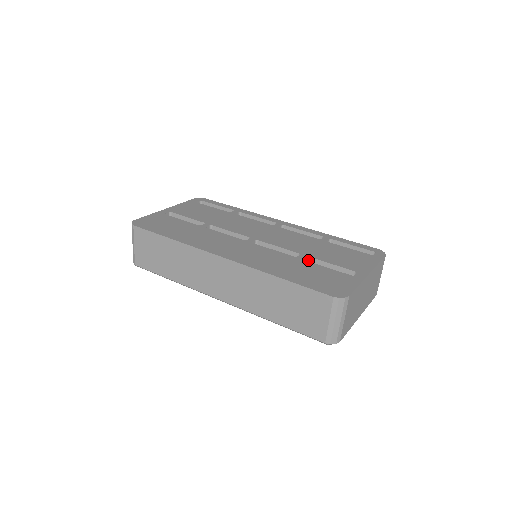
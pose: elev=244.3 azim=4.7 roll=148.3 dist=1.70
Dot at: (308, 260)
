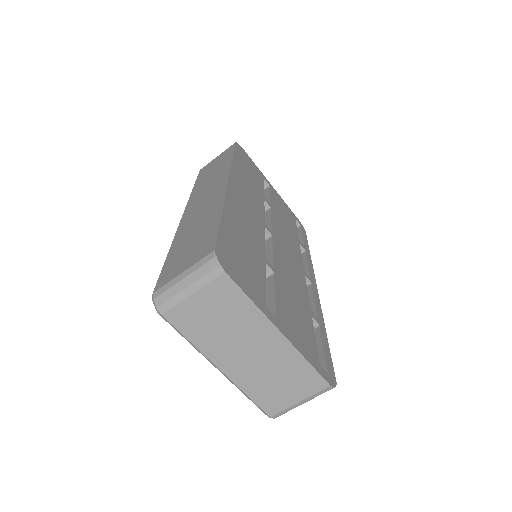
Dot at: (270, 276)
